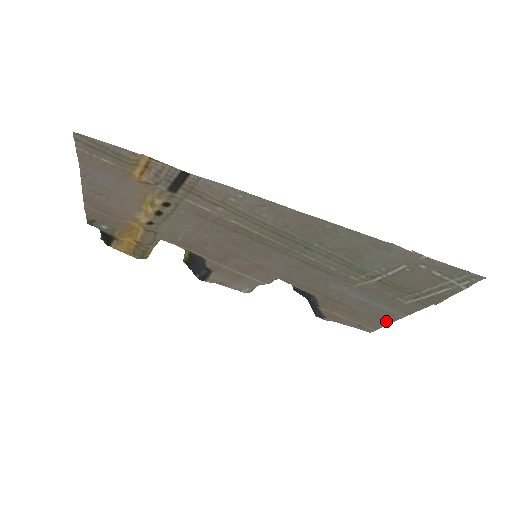
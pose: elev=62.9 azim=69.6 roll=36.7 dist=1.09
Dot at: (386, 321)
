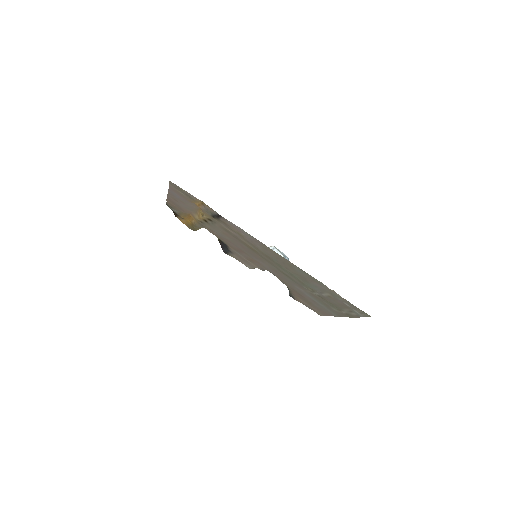
Dot at: (328, 314)
